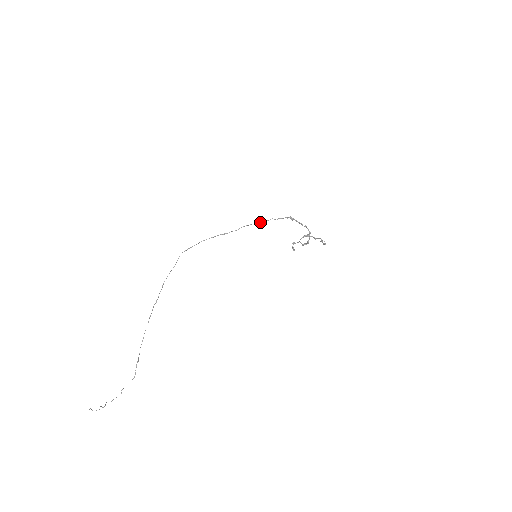
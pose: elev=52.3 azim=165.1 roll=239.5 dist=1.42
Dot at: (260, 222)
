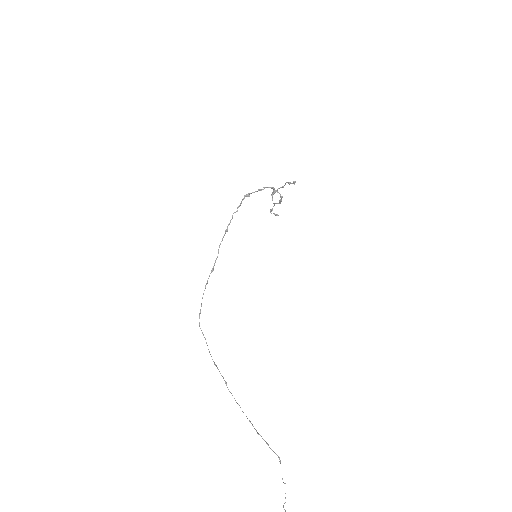
Dot at: (227, 228)
